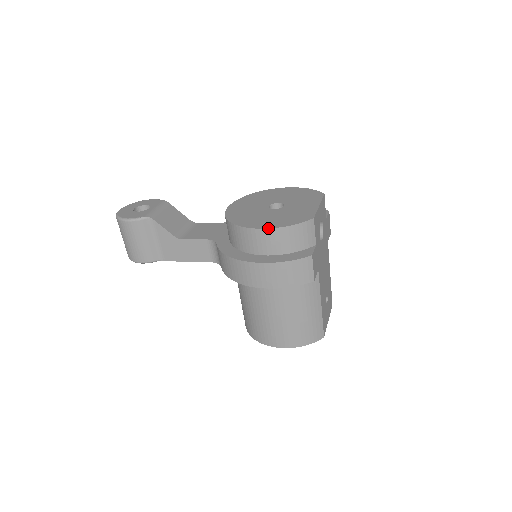
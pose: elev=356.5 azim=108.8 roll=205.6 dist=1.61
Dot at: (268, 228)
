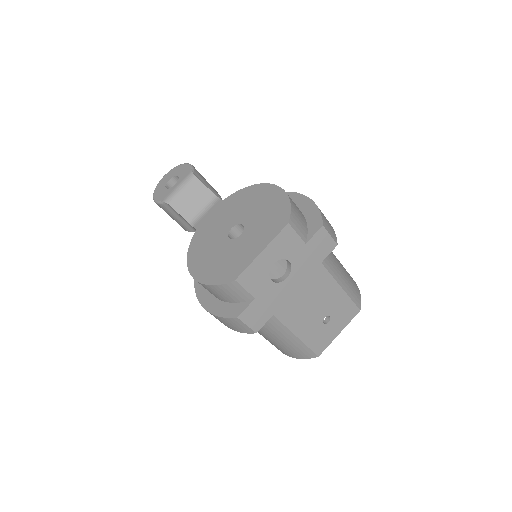
Dot at: occluded
